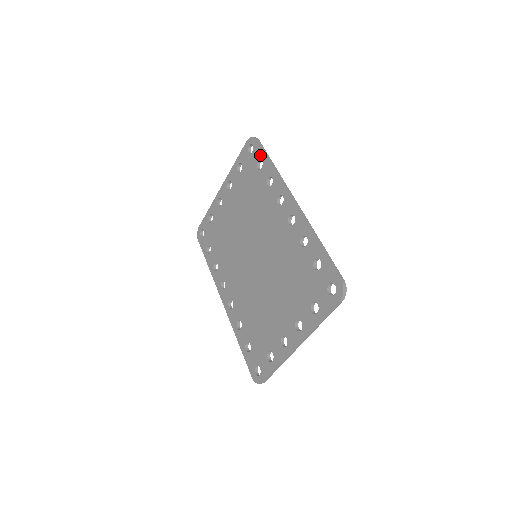
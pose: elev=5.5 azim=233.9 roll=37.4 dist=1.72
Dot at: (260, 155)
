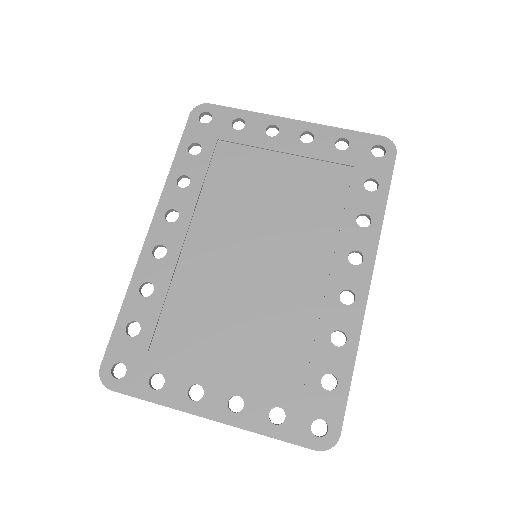
Dot at: (383, 177)
